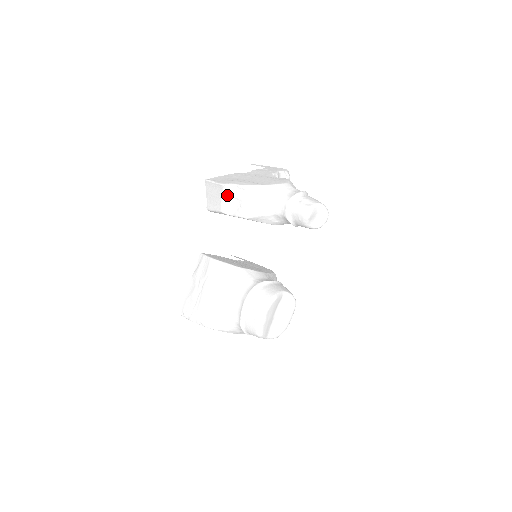
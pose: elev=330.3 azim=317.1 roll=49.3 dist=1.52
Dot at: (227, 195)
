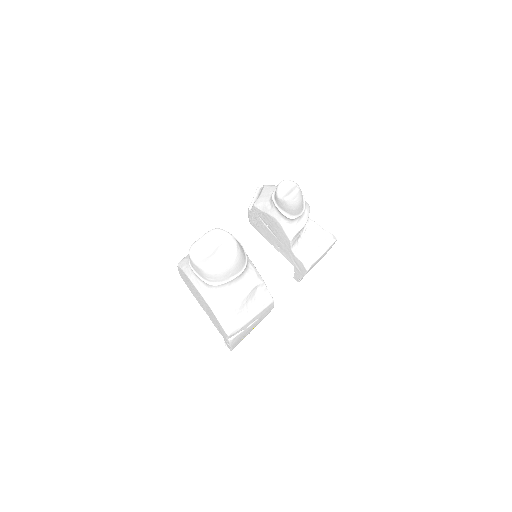
Dot at: (257, 196)
